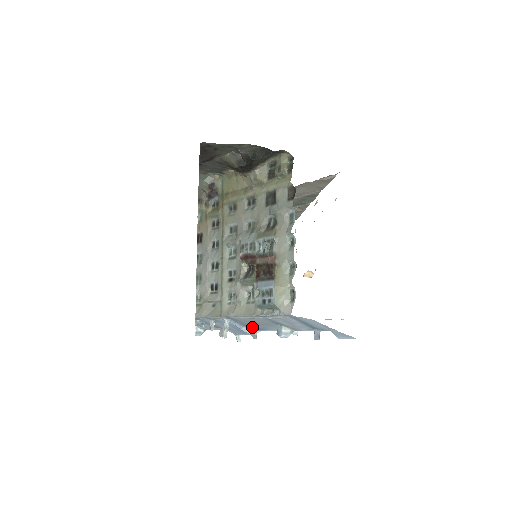
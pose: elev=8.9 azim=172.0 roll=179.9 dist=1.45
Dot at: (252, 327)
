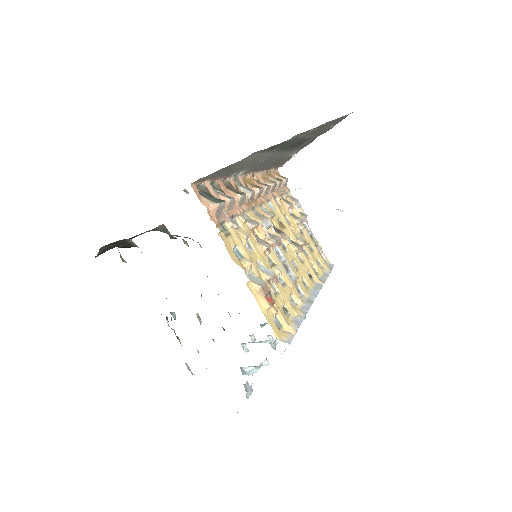
Dot at: occluded
